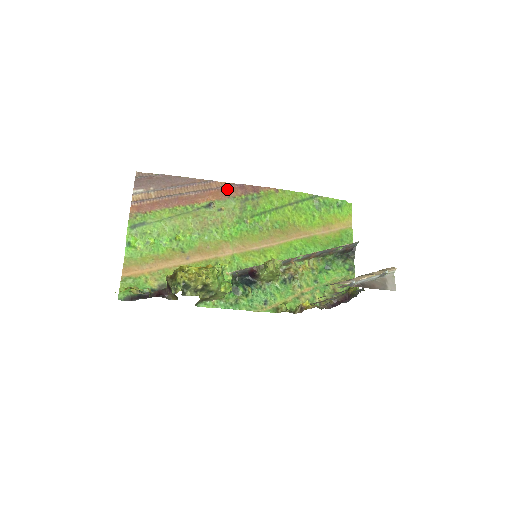
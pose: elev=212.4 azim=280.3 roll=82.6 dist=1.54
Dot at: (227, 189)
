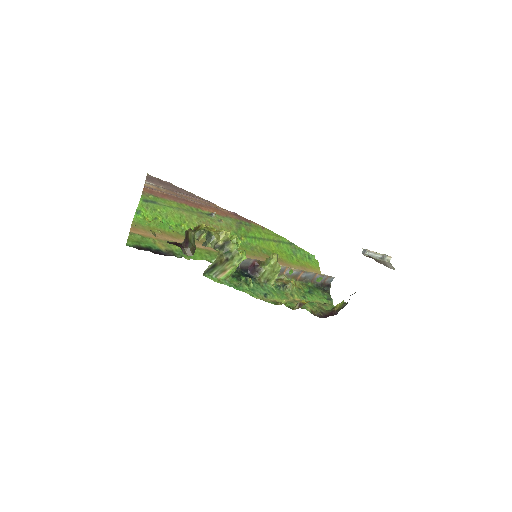
Dot at: (224, 211)
